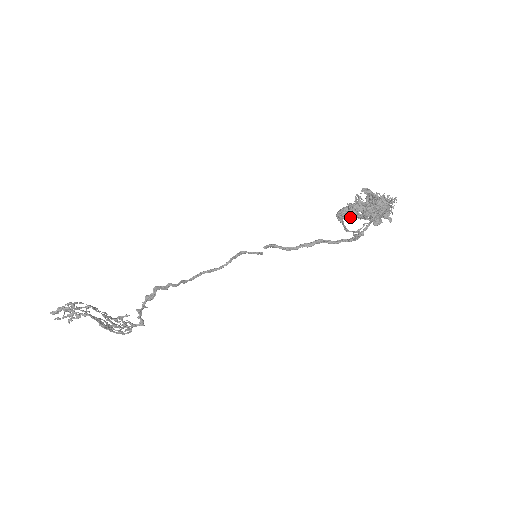
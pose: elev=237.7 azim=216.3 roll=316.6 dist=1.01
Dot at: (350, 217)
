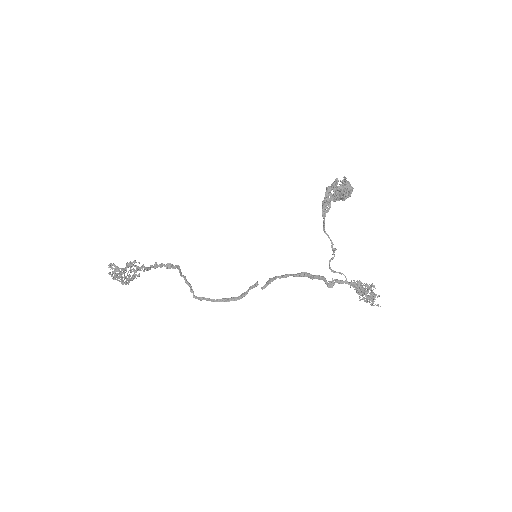
Dot at: (328, 187)
